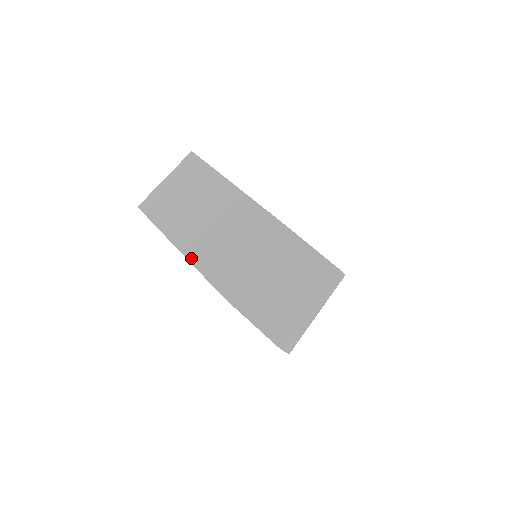
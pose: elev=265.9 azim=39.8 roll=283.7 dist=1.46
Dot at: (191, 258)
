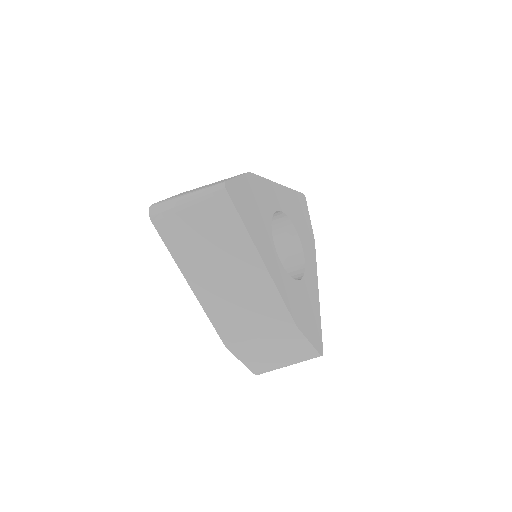
Dot at: (203, 304)
